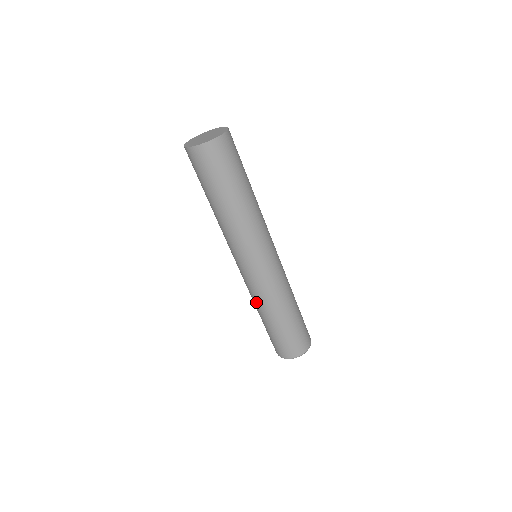
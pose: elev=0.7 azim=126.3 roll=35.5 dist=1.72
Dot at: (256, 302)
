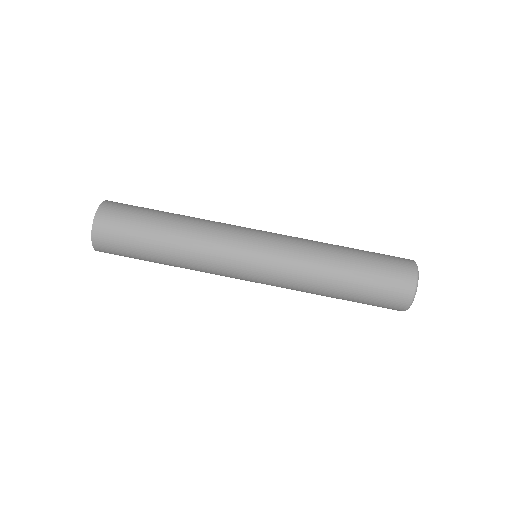
Dot at: occluded
